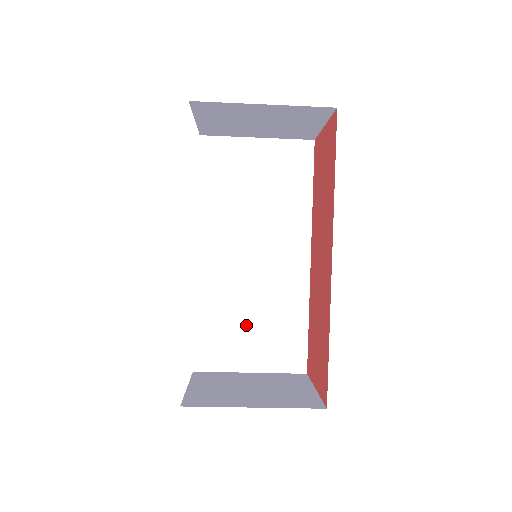
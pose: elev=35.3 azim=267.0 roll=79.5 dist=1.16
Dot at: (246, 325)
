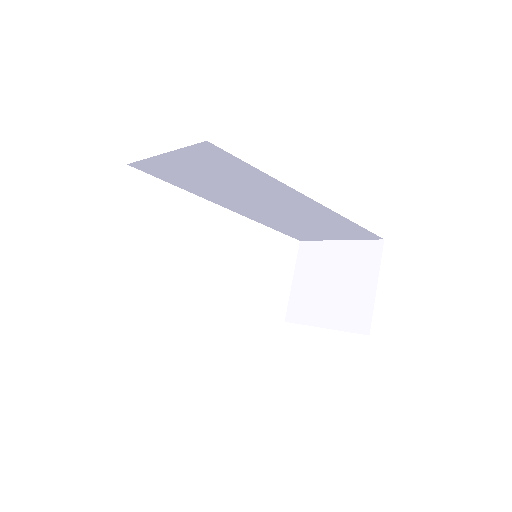
Dot at: (308, 228)
